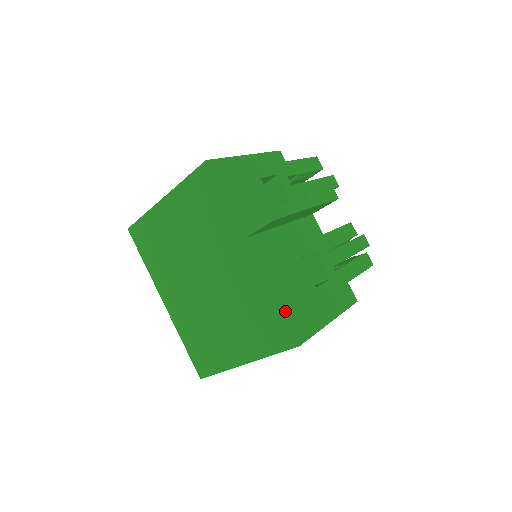
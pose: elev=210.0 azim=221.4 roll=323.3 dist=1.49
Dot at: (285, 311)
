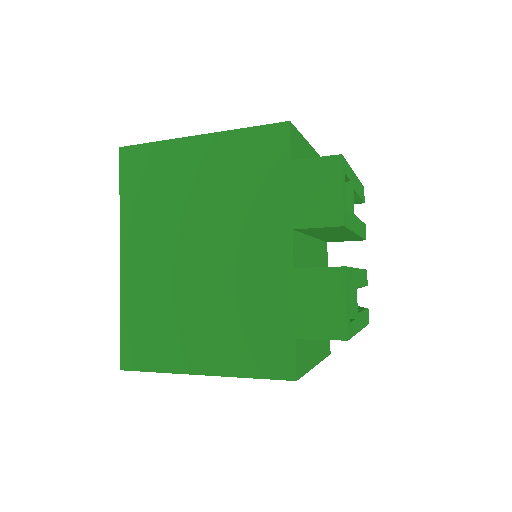
Dot at: (300, 333)
